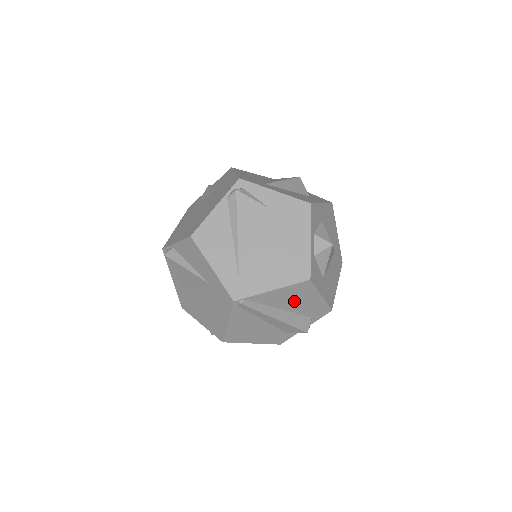
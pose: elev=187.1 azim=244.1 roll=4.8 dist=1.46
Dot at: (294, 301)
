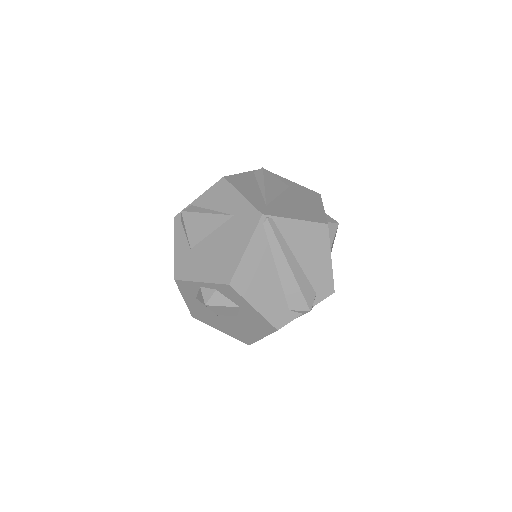
Dot at: (308, 251)
